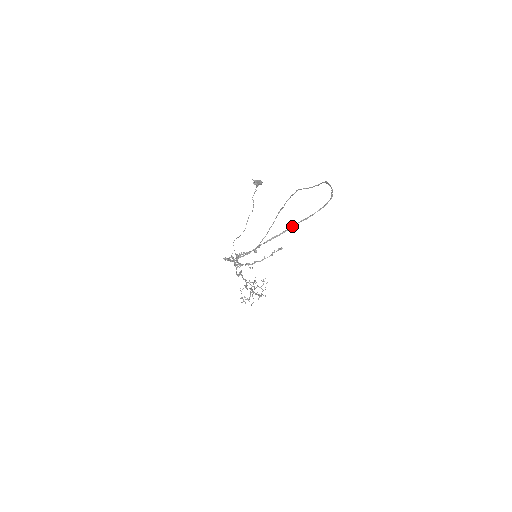
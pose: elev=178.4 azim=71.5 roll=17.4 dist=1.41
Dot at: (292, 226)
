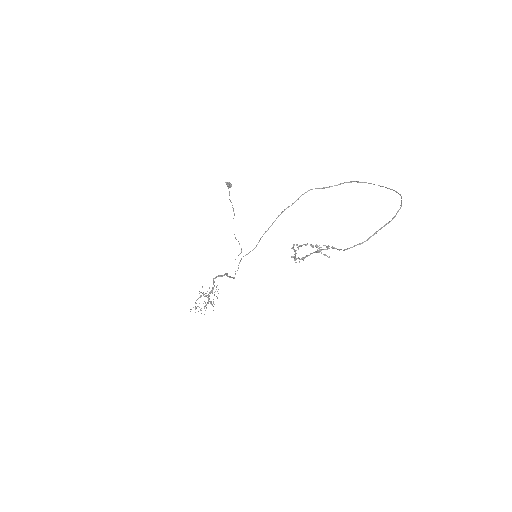
Dot at: occluded
